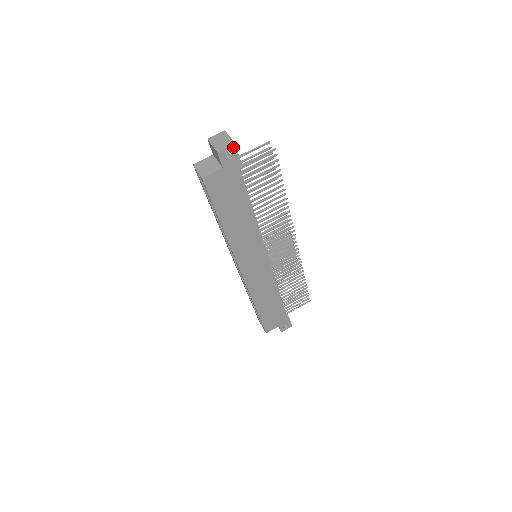
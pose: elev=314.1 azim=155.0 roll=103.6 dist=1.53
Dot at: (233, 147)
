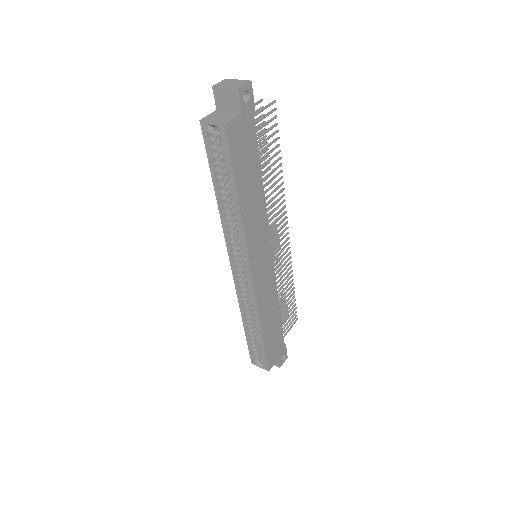
Dot at: (249, 85)
